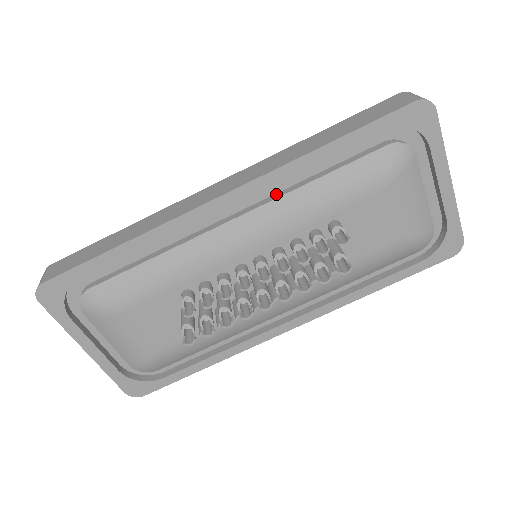
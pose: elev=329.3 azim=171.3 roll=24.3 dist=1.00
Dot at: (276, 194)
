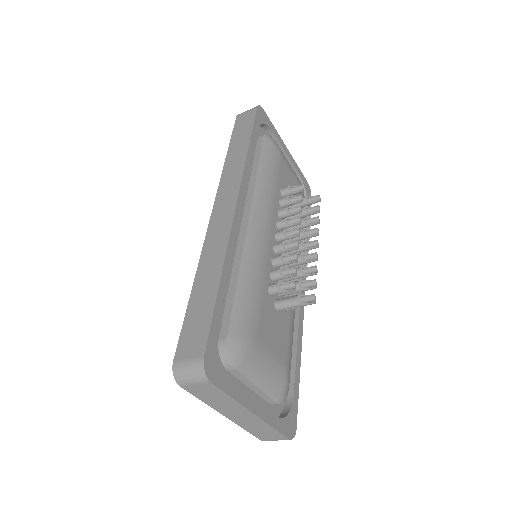
Dot at: (248, 192)
